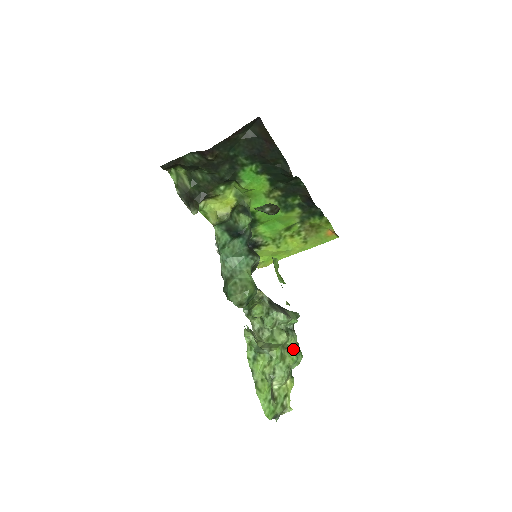
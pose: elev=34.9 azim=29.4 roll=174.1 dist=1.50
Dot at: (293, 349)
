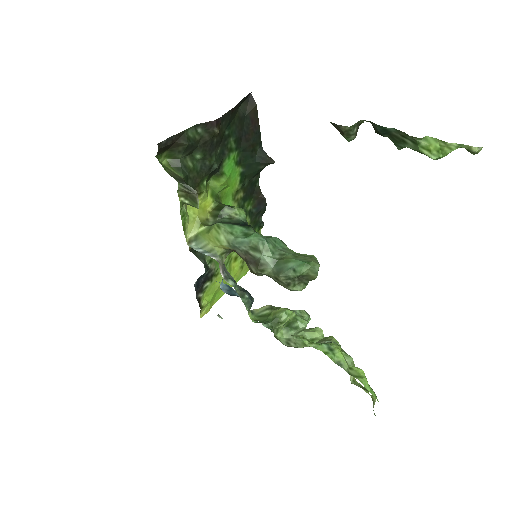
Dot at: occluded
